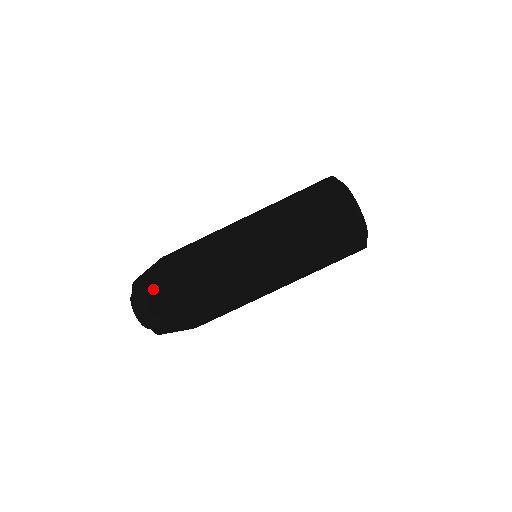
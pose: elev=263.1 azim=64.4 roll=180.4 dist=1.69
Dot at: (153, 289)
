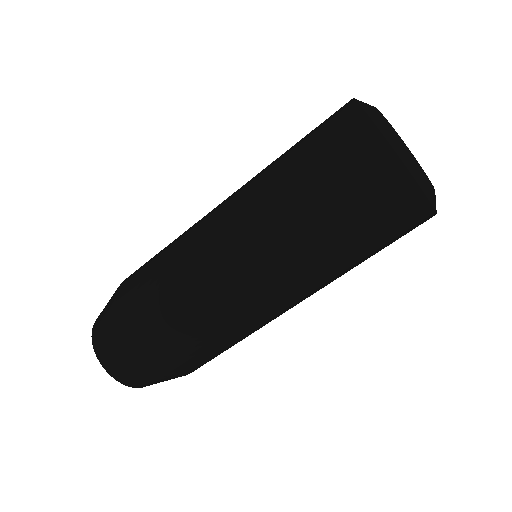
Dot at: (112, 341)
